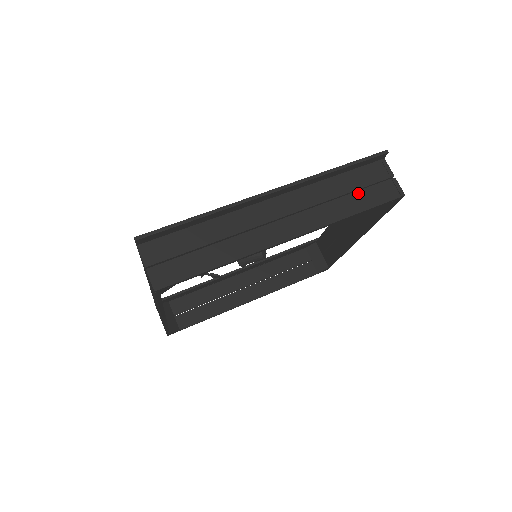
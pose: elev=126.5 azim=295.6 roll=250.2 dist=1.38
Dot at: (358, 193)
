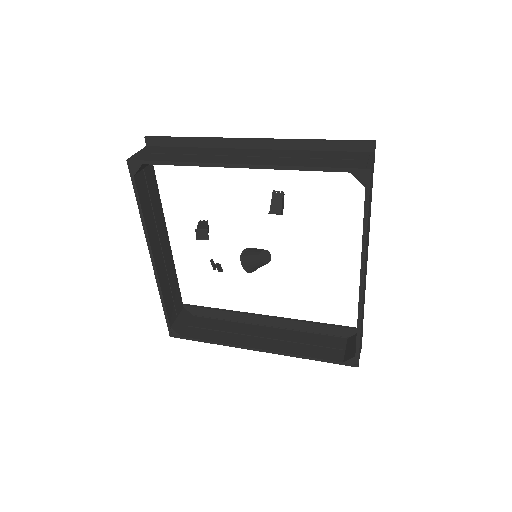
Dot at: (326, 160)
